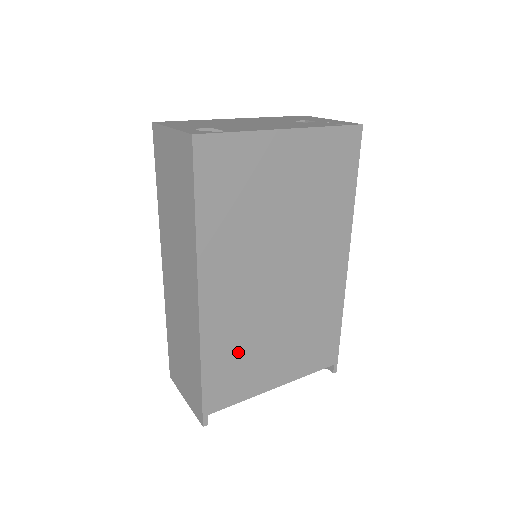
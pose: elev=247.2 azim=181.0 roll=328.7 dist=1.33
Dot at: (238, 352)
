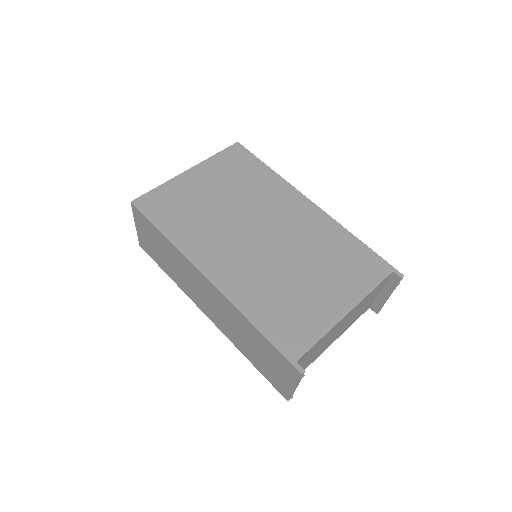
Dot at: (276, 299)
